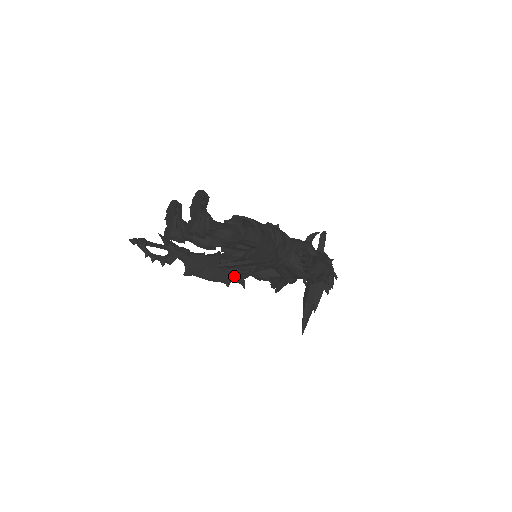
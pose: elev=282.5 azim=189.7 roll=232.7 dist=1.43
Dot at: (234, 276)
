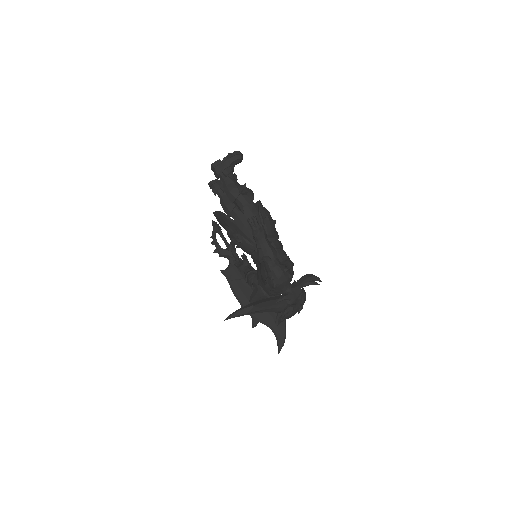
Dot at: occluded
